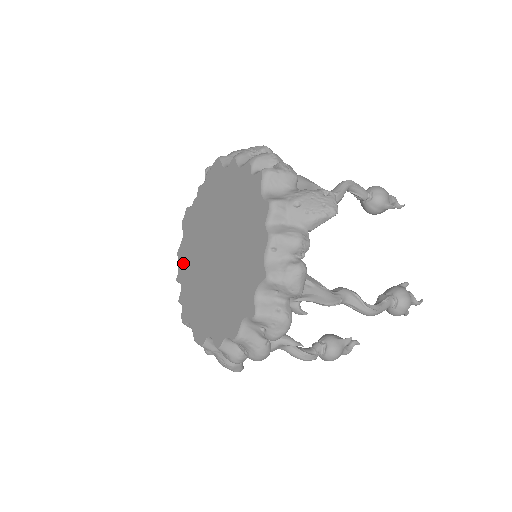
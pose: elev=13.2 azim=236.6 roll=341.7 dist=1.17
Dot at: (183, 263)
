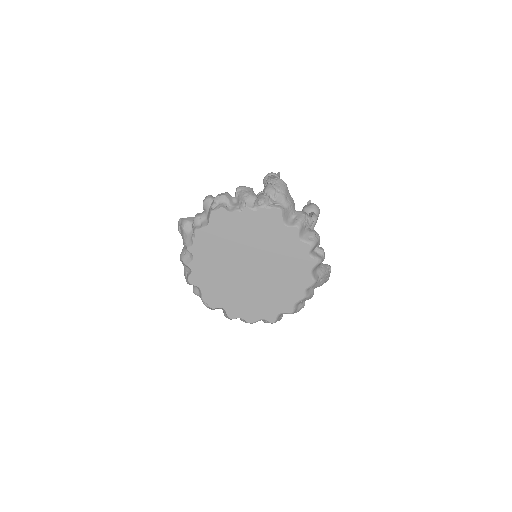
Dot at: (203, 245)
